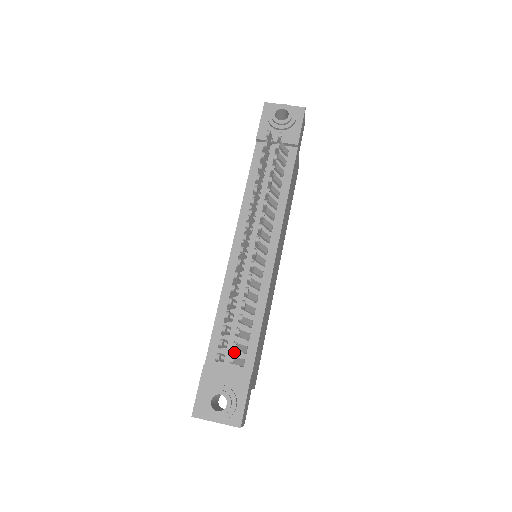
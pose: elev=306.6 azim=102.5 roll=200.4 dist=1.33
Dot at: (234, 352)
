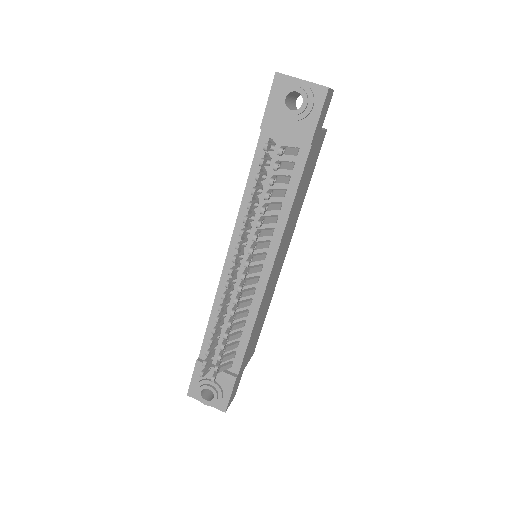
Dot at: (224, 354)
